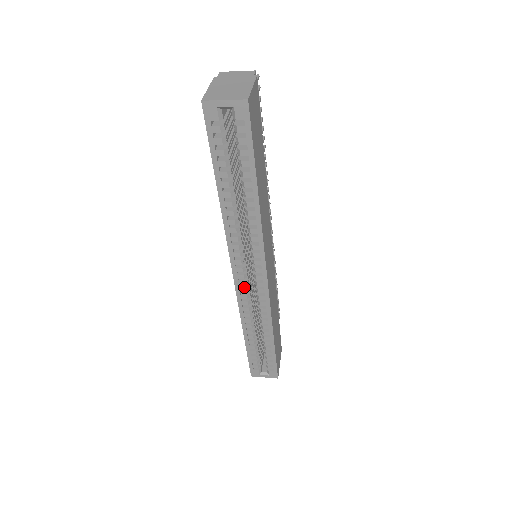
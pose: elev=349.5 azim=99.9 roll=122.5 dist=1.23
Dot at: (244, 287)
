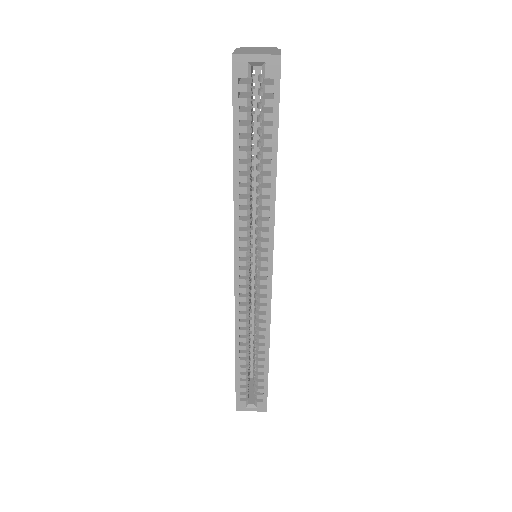
Dot at: (244, 287)
